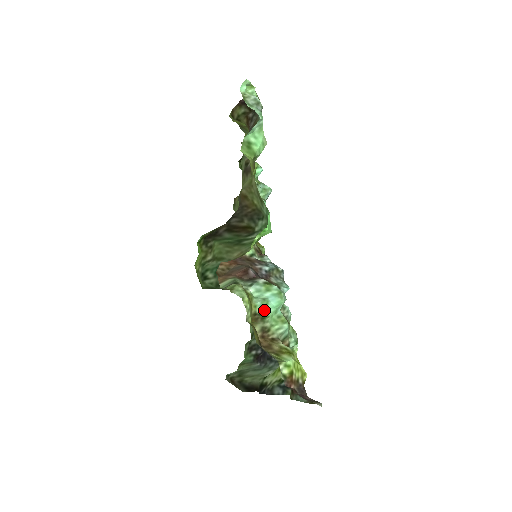
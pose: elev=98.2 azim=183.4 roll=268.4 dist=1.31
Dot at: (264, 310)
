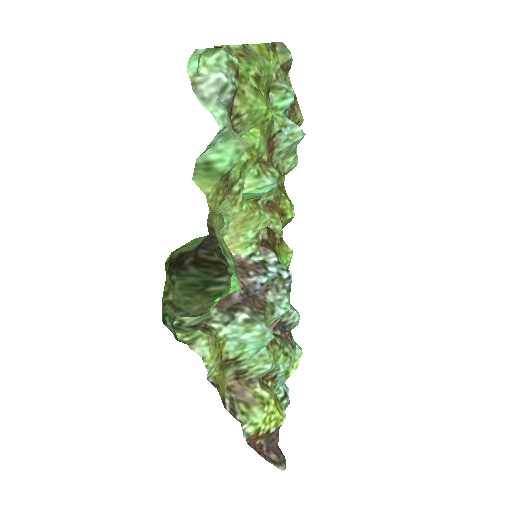
Dot at: (239, 354)
